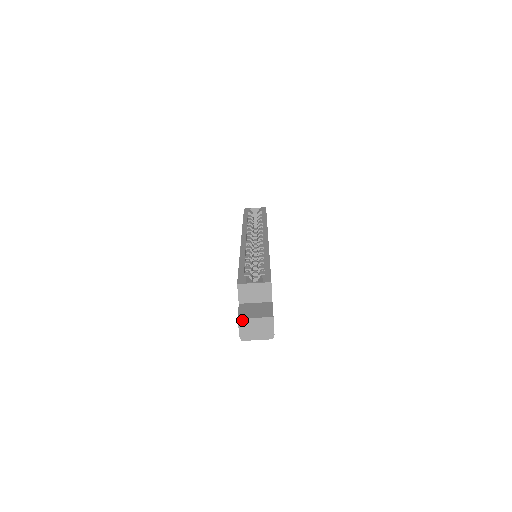
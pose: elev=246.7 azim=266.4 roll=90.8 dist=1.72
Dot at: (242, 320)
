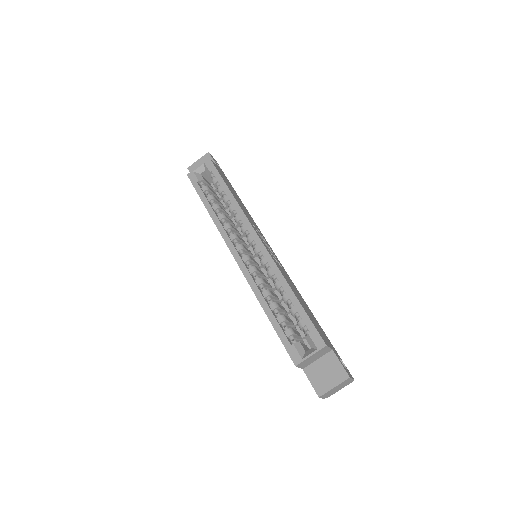
Dot at: (323, 395)
